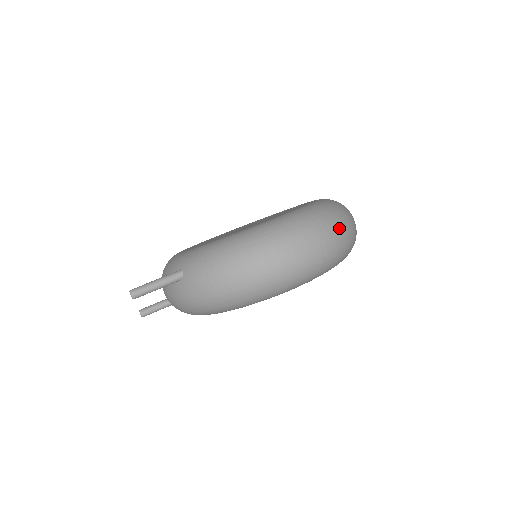
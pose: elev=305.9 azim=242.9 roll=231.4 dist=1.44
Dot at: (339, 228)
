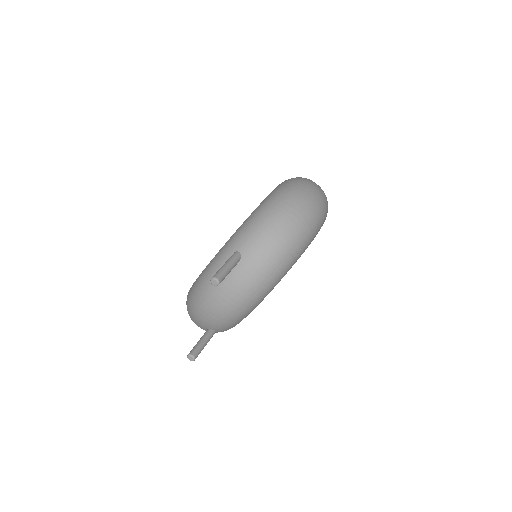
Dot at: occluded
